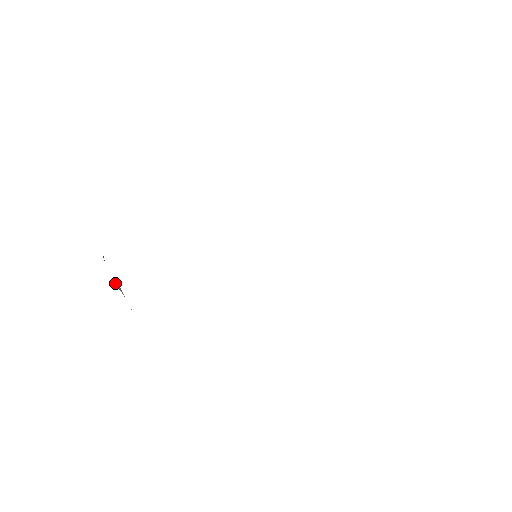
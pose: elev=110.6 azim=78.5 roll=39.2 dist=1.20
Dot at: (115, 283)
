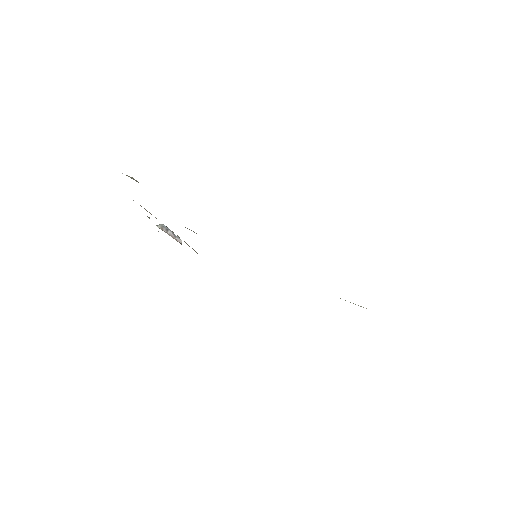
Dot at: (163, 230)
